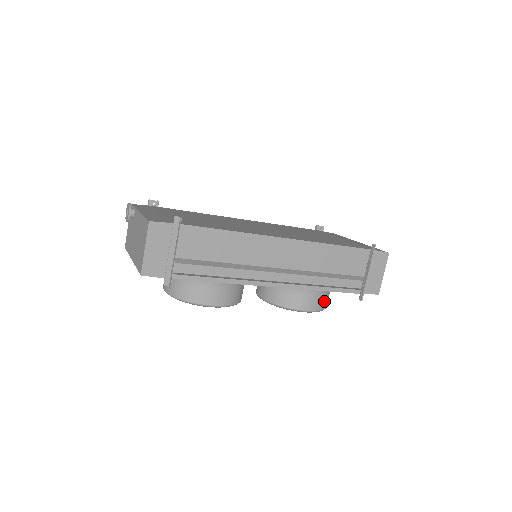
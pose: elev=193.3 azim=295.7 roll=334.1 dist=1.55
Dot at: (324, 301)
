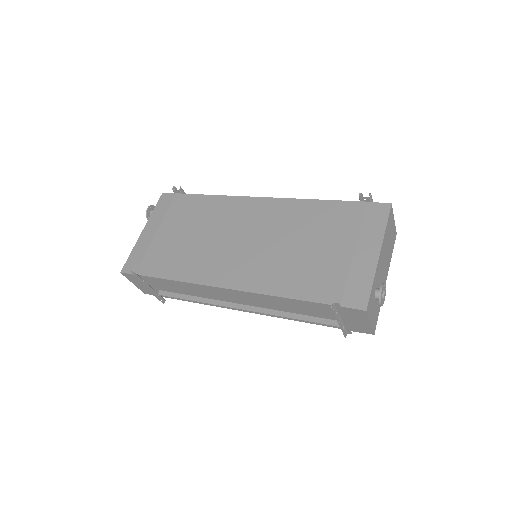
Dot at: occluded
